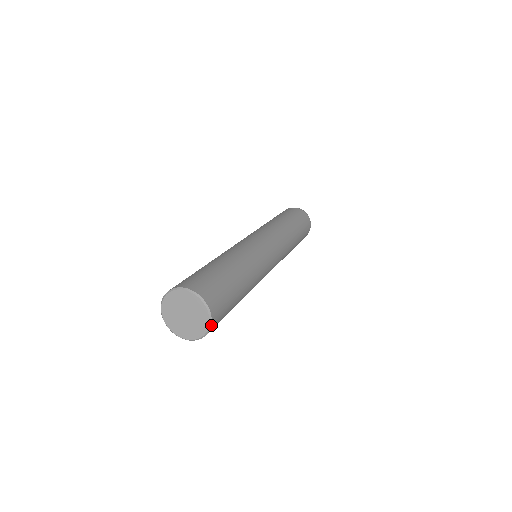
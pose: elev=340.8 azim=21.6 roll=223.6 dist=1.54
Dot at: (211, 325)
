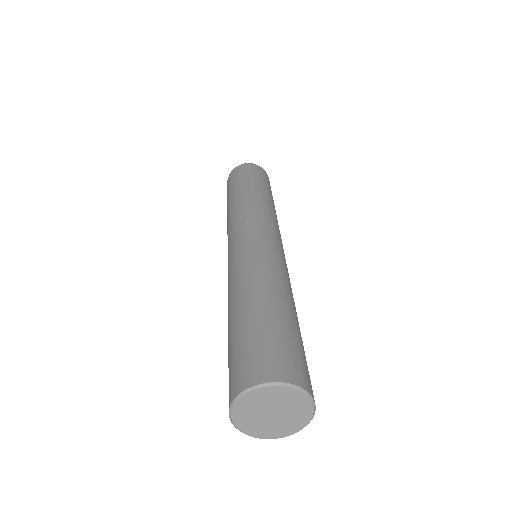
Dot at: (314, 411)
